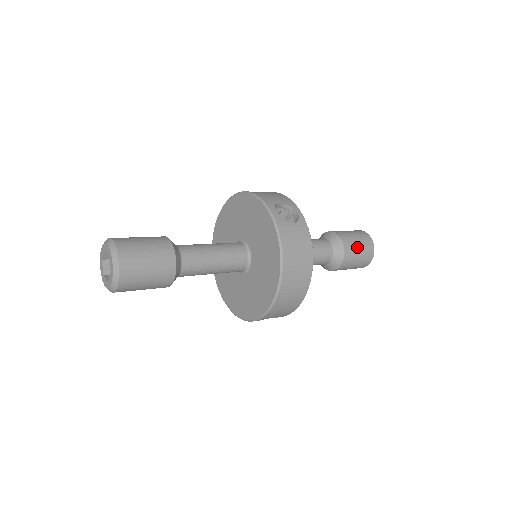
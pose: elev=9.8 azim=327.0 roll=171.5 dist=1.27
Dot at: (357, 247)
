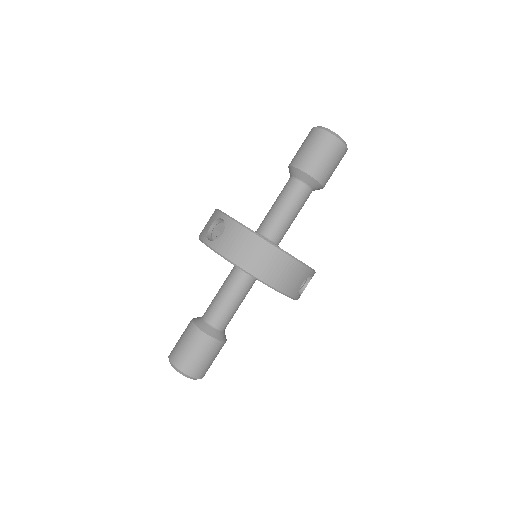
Dot at: (312, 154)
